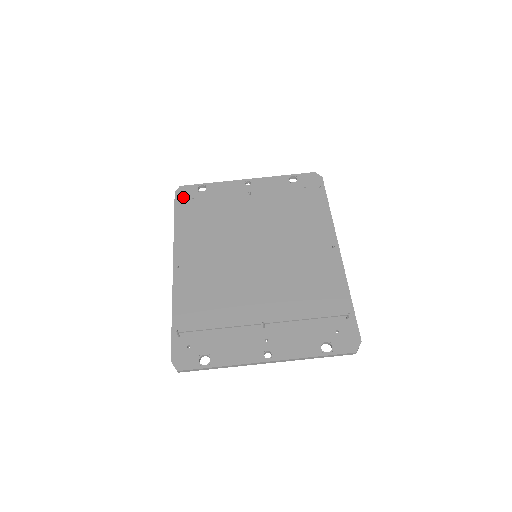
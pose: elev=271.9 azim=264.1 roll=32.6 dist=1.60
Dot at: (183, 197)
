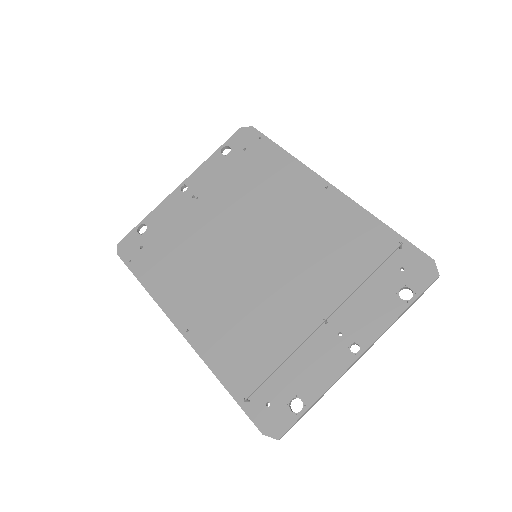
Dot at: (130, 253)
